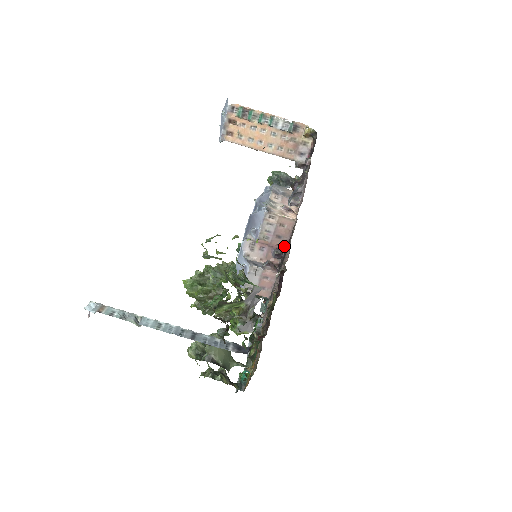
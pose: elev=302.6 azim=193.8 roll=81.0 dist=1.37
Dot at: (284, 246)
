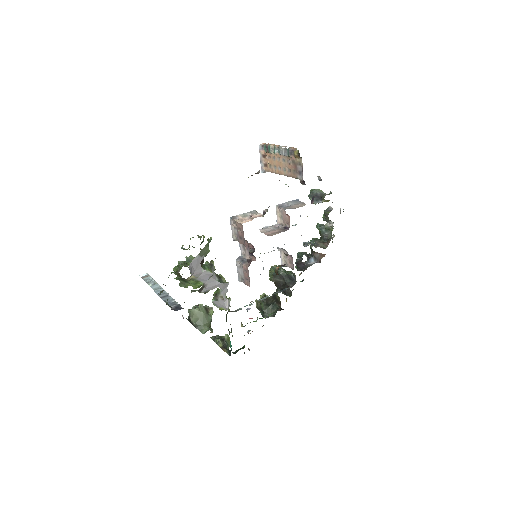
Dot at: occluded
